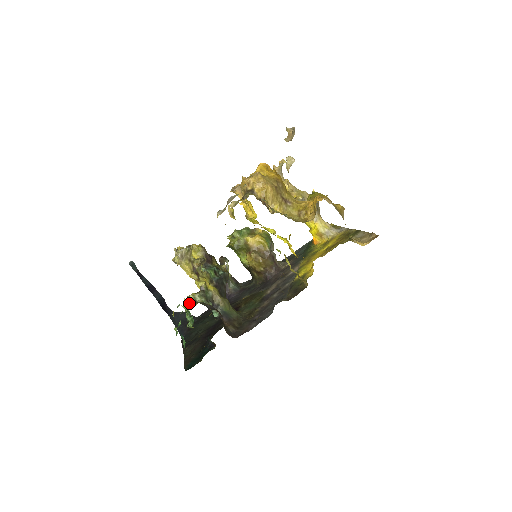
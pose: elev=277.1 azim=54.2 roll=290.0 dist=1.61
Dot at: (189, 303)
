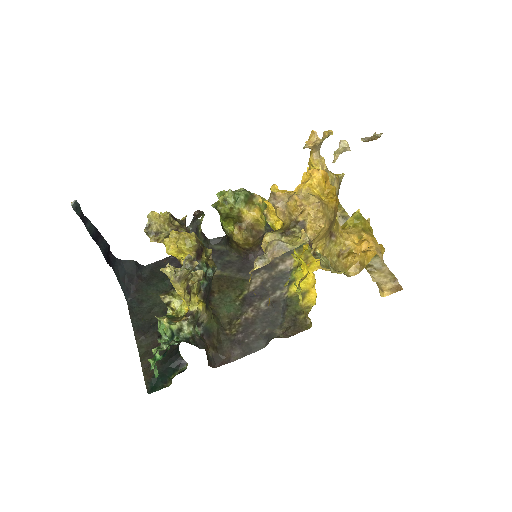
Dot at: (174, 333)
